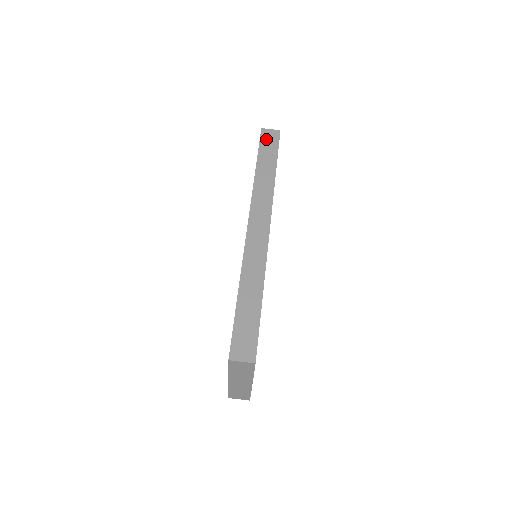
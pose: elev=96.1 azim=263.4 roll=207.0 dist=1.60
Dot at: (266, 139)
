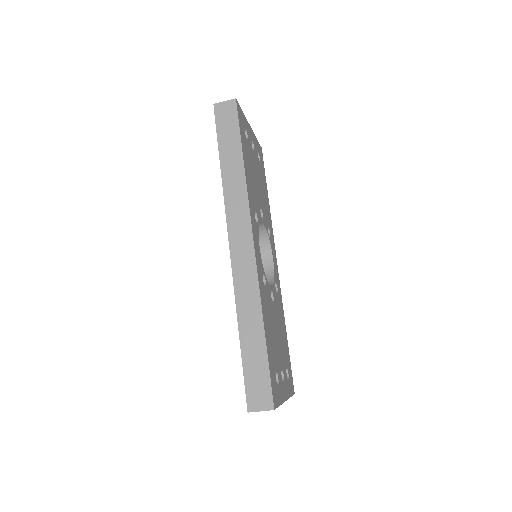
Dot at: (222, 119)
